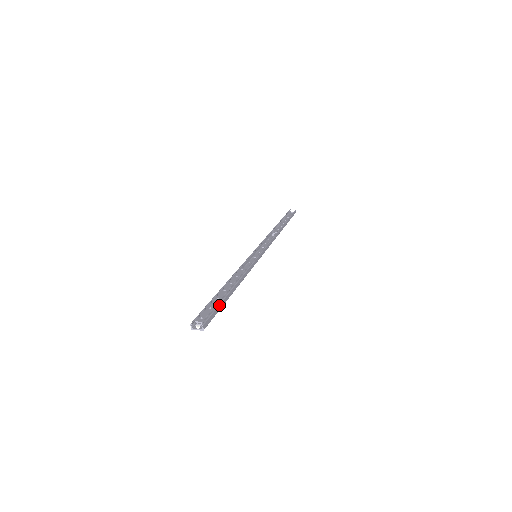
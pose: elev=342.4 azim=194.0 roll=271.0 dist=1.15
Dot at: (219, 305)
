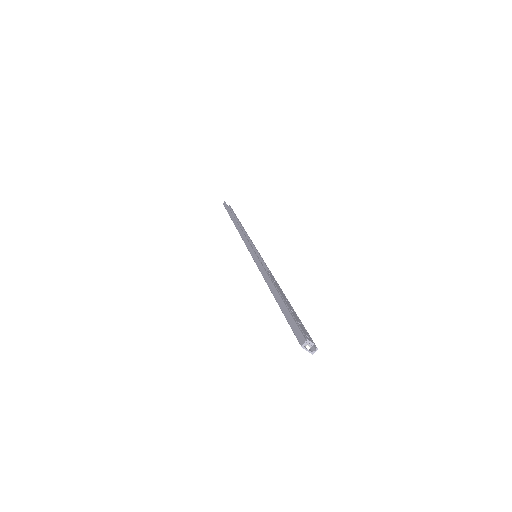
Dot at: (301, 322)
